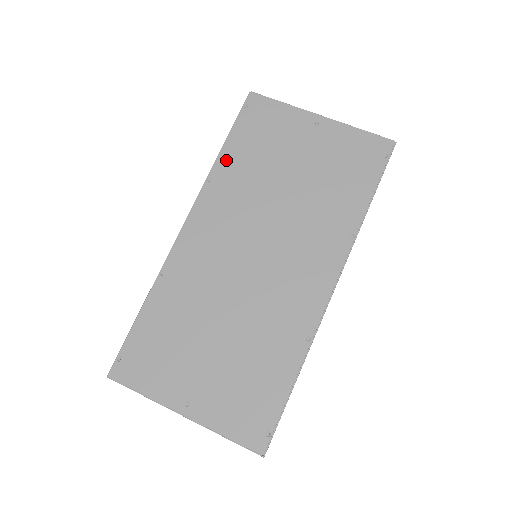
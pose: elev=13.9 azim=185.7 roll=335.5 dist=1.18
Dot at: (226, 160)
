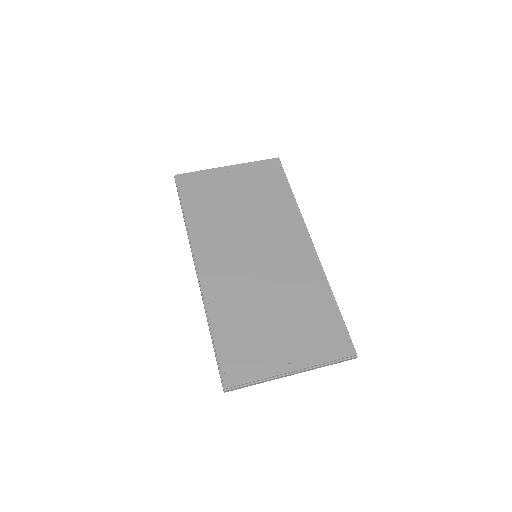
Dot at: (192, 217)
